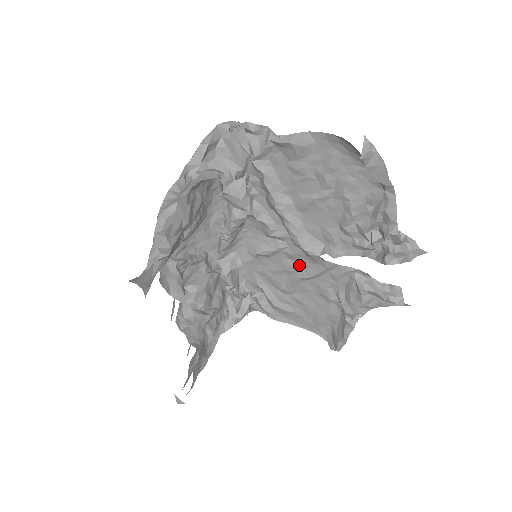
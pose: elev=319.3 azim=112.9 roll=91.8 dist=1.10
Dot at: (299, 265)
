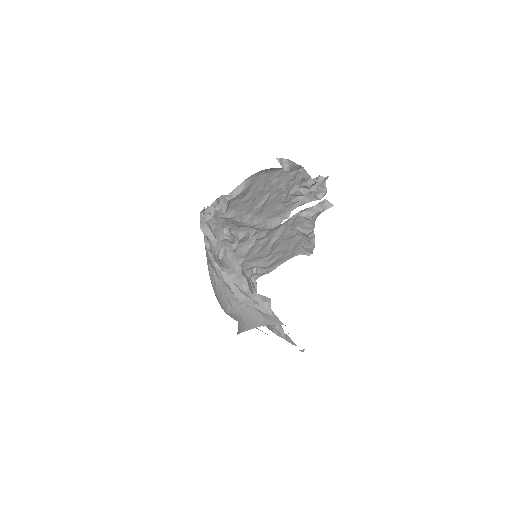
Dot at: (269, 237)
